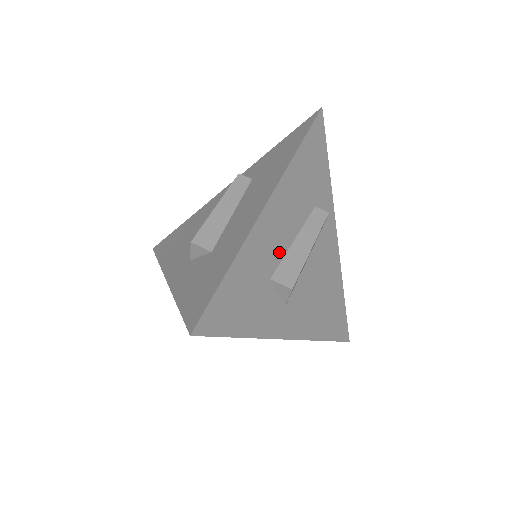
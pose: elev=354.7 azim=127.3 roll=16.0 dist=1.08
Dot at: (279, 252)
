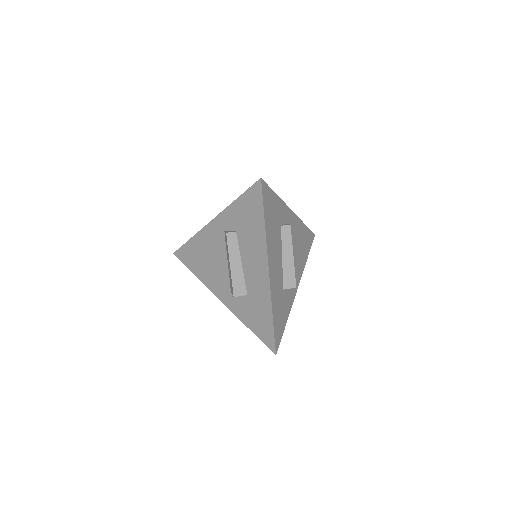
Dot at: (281, 275)
